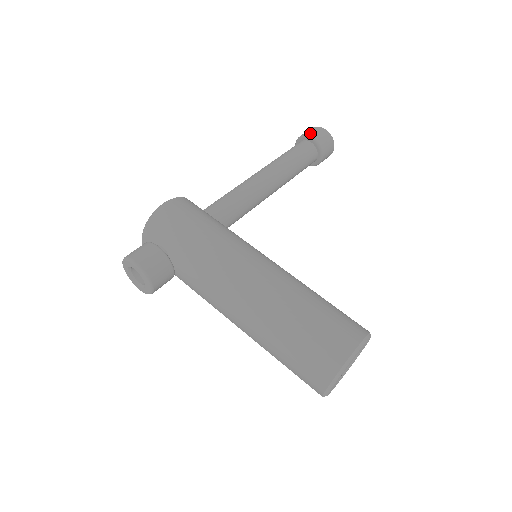
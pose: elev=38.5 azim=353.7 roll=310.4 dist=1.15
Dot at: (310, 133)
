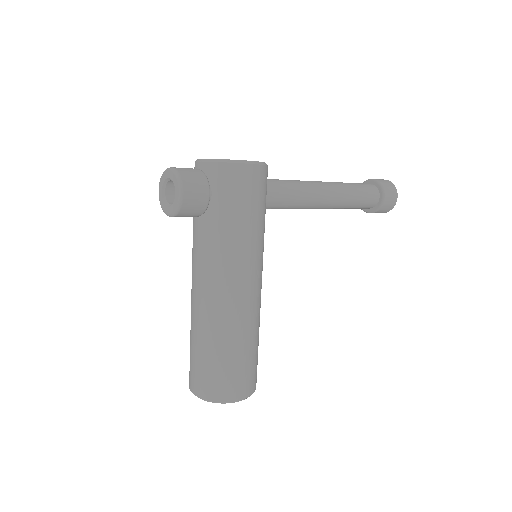
Dot at: (388, 192)
